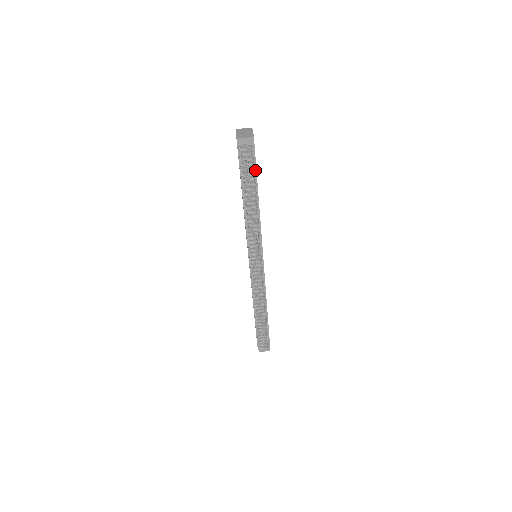
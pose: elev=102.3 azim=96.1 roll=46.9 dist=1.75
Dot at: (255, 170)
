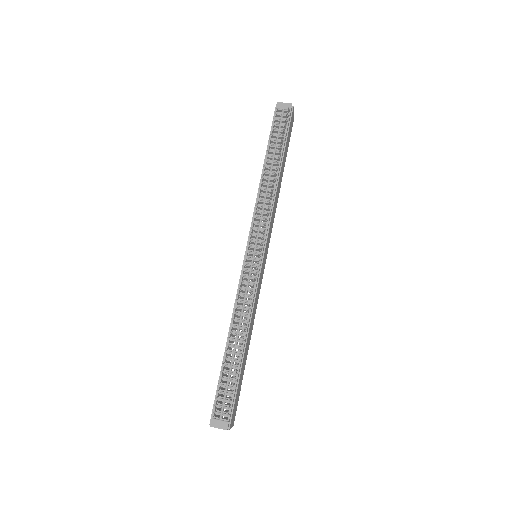
Dot at: (285, 137)
